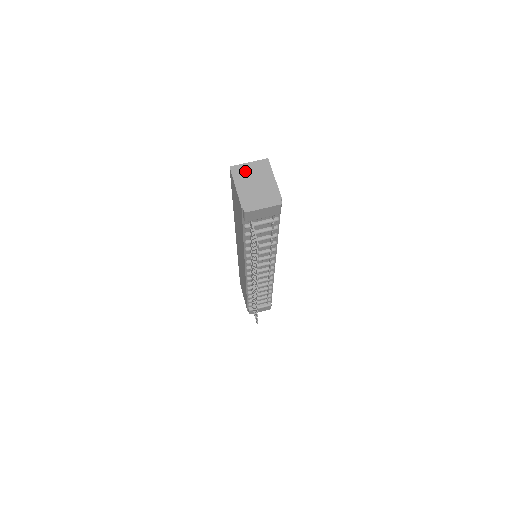
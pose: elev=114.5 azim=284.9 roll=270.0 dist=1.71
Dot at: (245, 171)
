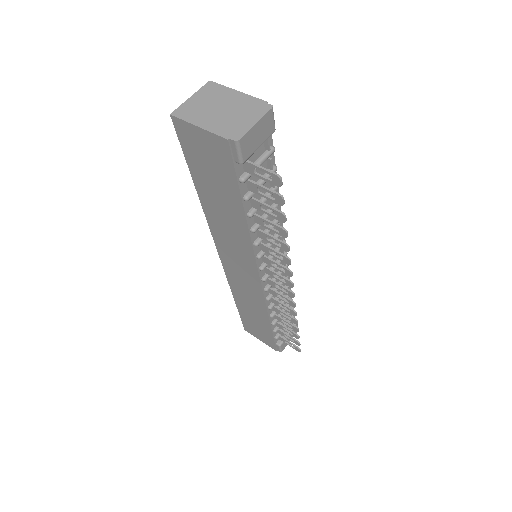
Dot at: (194, 106)
